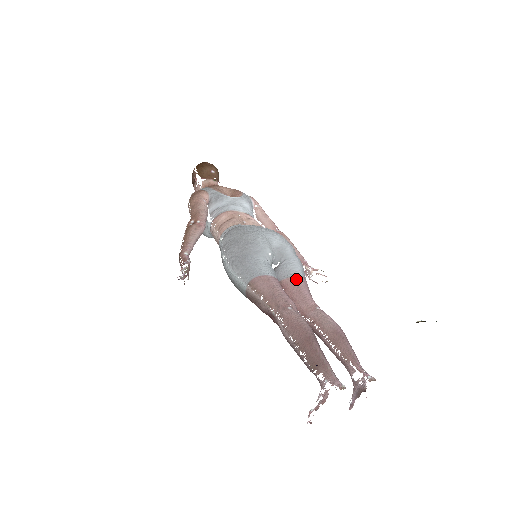
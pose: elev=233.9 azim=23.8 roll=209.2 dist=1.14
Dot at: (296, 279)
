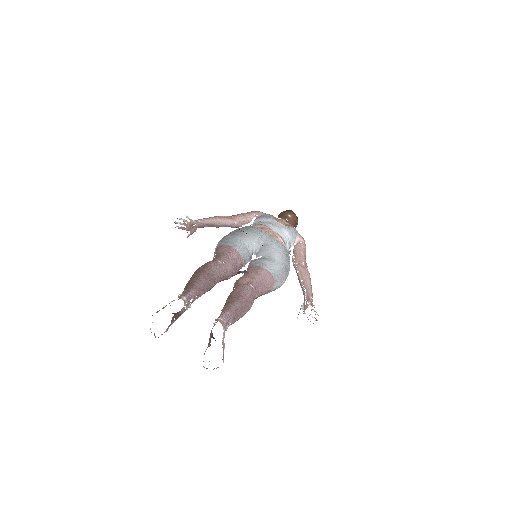
Dot at: (260, 268)
